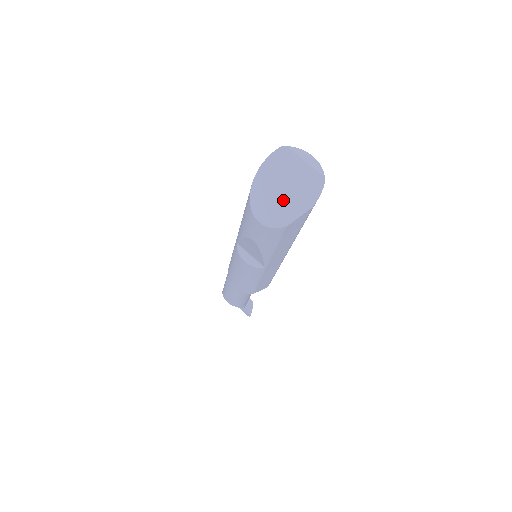
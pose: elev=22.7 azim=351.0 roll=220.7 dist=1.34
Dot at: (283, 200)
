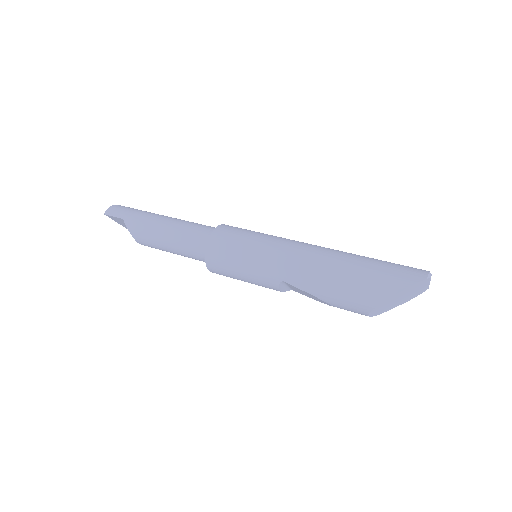
Dot at: (395, 303)
